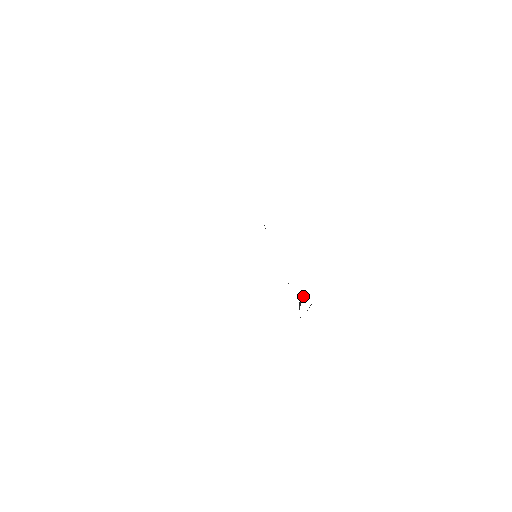
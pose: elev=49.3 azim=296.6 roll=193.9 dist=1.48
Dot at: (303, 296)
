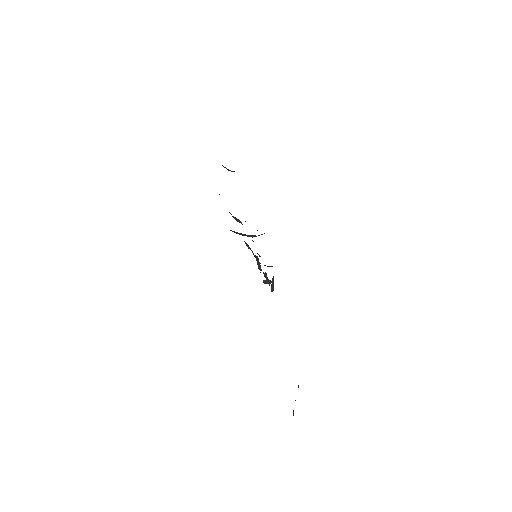
Dot at: occluded
